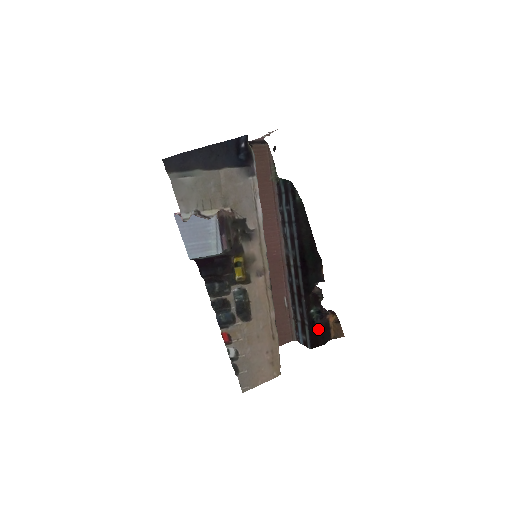
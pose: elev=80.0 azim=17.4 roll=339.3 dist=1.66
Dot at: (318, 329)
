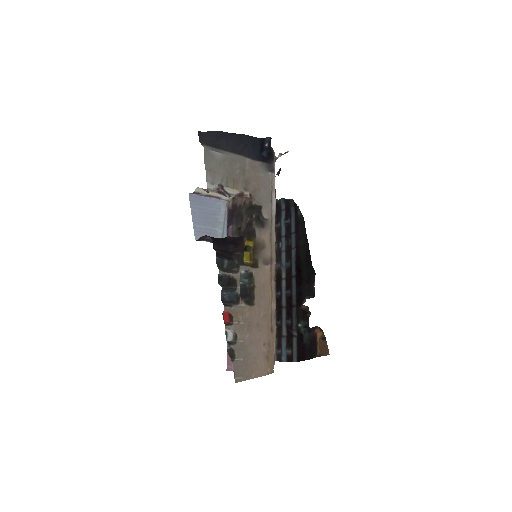
Dot at: (306, 341)
